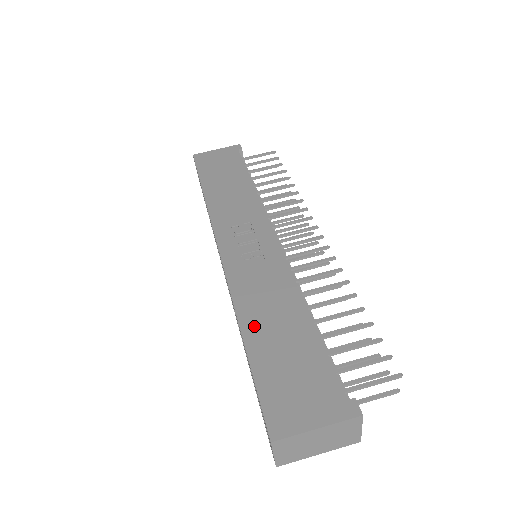
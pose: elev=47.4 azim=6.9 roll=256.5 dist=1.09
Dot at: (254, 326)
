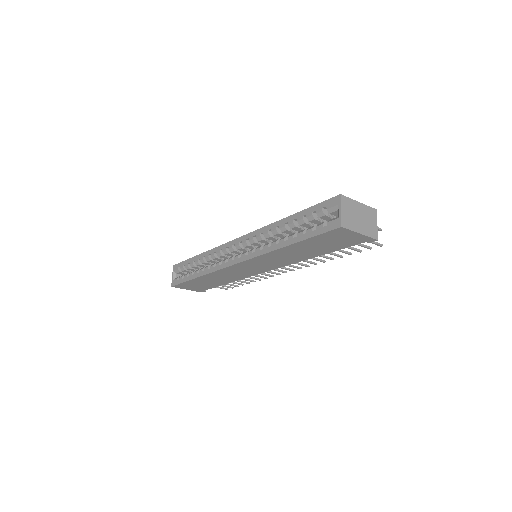
Dot at: occluded
